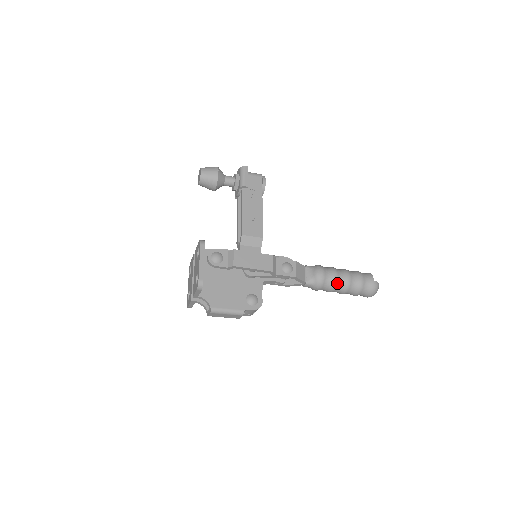
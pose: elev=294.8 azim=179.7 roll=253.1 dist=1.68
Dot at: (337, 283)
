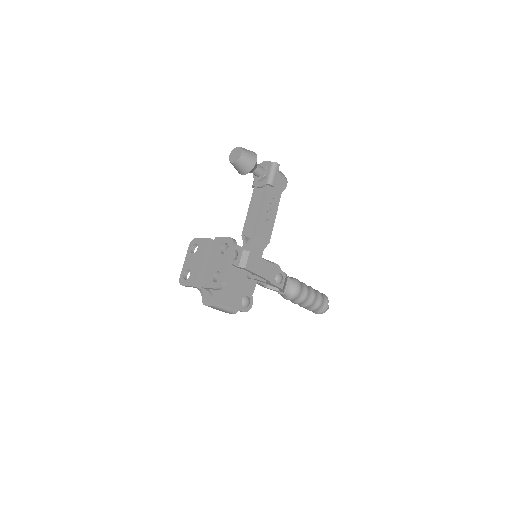
Dot at: (305, 300)
